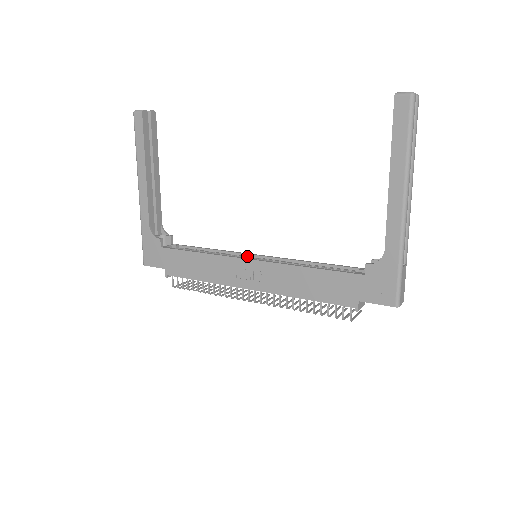
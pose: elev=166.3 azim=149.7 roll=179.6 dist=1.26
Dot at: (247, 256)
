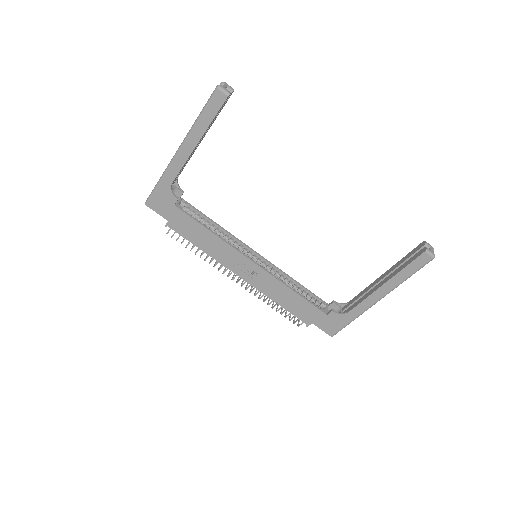
Dot at: (247, 249)
